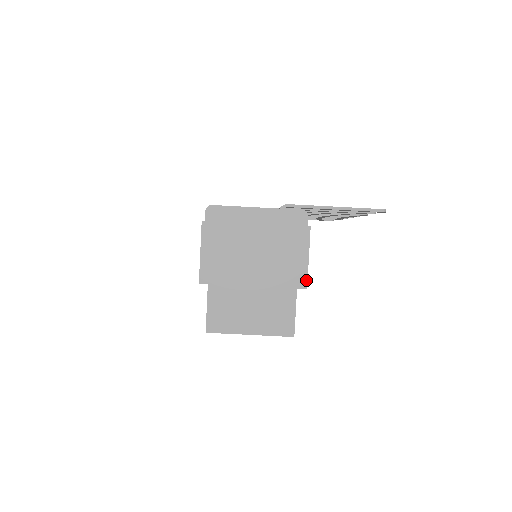
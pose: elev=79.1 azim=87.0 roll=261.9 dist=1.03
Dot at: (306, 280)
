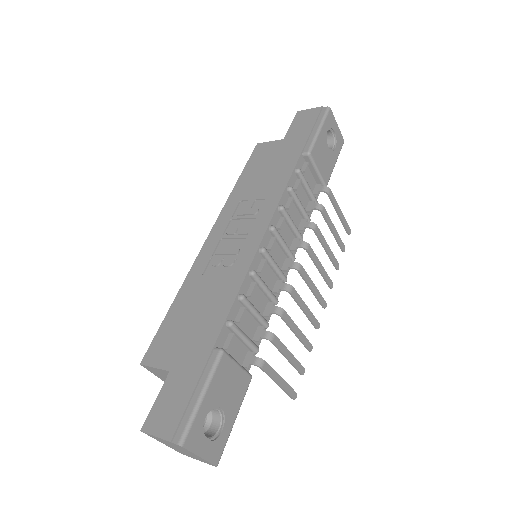
Dot at: occluded
